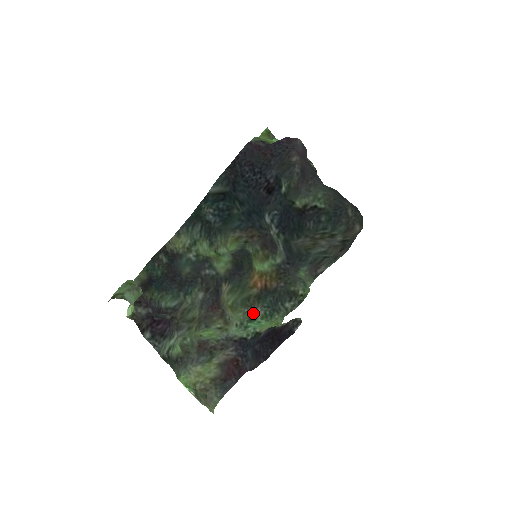
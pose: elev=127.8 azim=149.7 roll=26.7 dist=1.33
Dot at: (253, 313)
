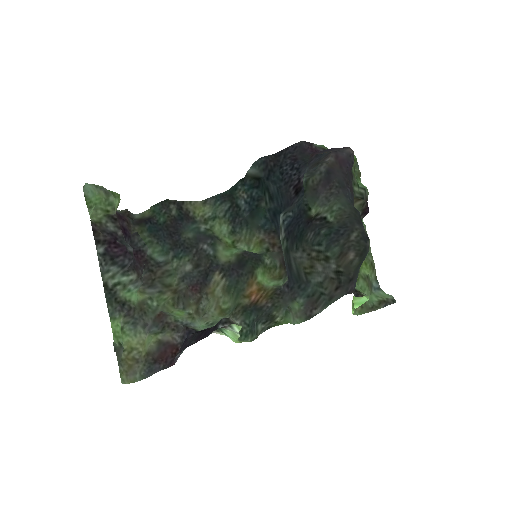
Dot at: occluded
